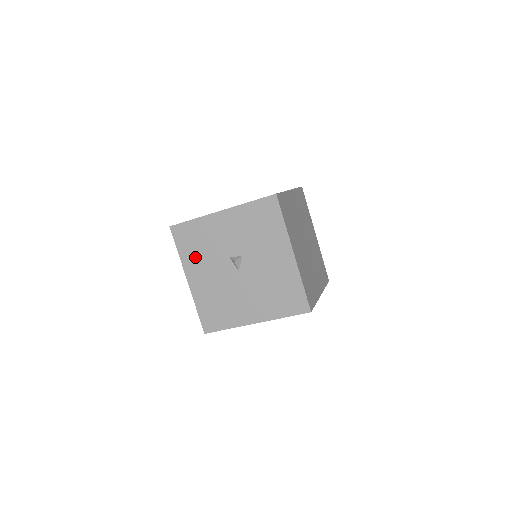
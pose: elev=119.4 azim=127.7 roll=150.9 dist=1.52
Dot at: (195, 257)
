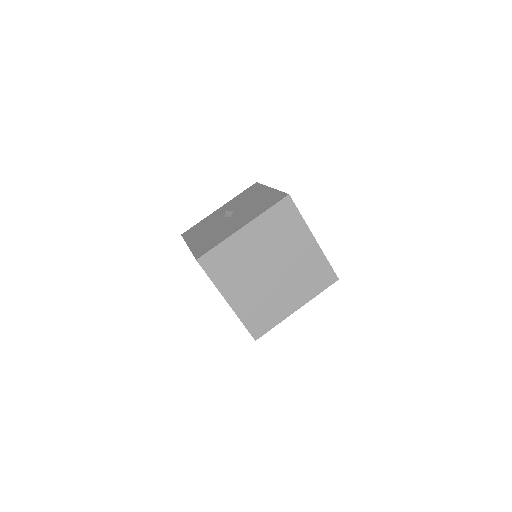
Dot at: (197, 233)
